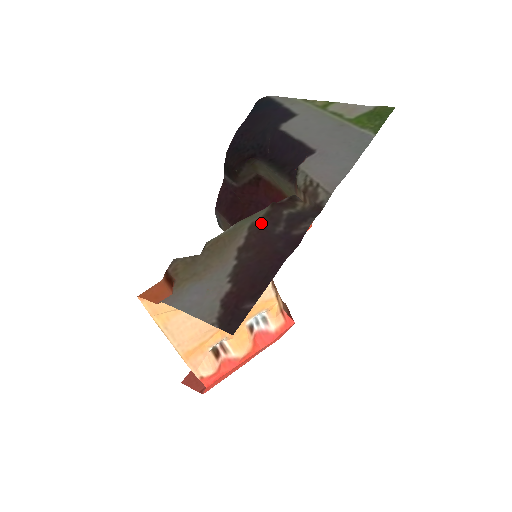
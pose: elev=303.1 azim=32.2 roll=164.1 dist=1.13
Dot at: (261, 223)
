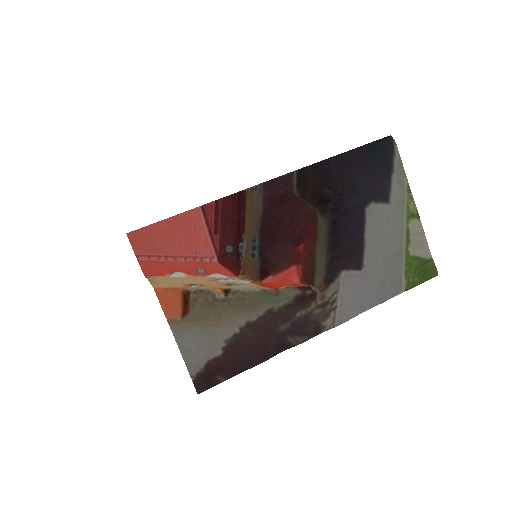
Dot at: (277, 313)
